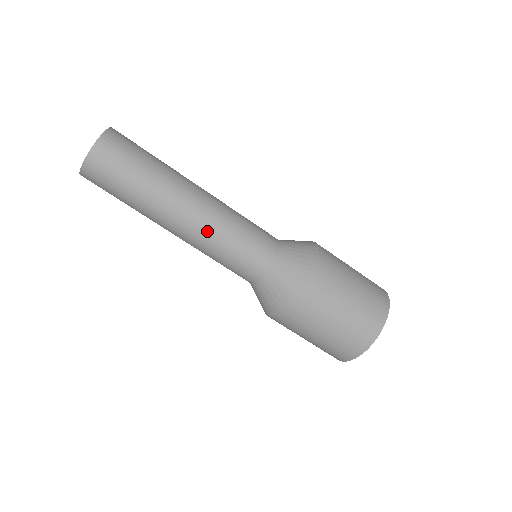
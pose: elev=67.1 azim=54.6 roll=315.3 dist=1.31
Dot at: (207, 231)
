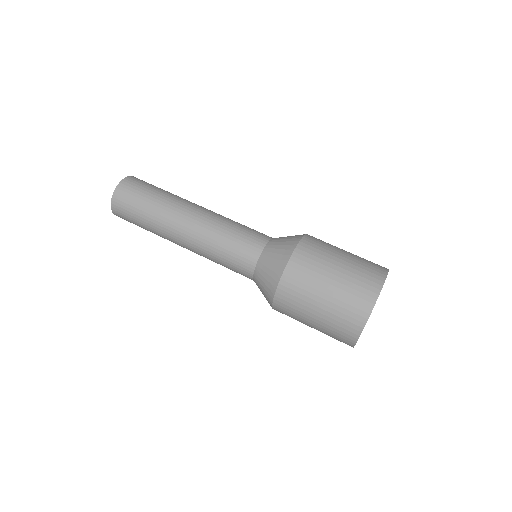
Dot at: (214, 218)
